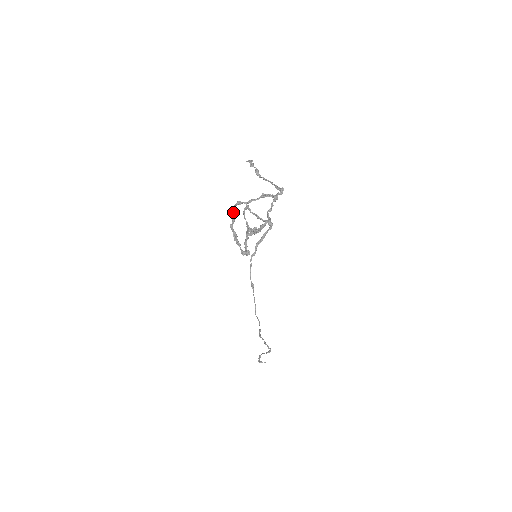
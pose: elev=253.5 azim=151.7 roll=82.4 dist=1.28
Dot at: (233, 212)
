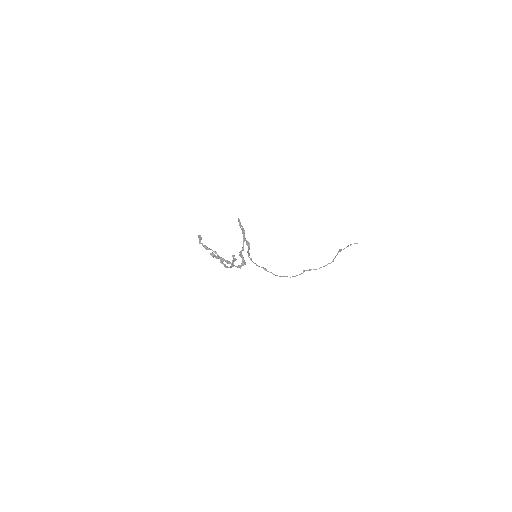
Dot at: occluded
